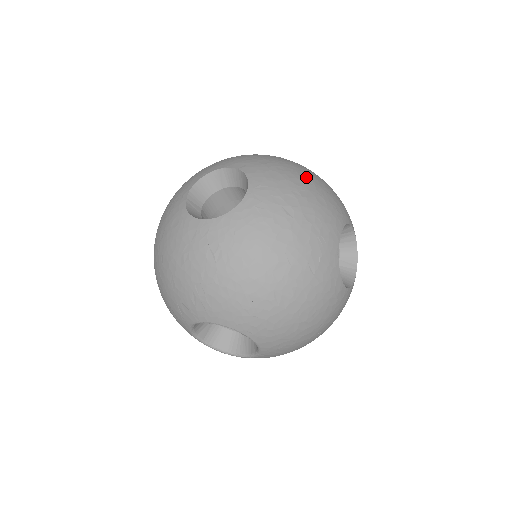
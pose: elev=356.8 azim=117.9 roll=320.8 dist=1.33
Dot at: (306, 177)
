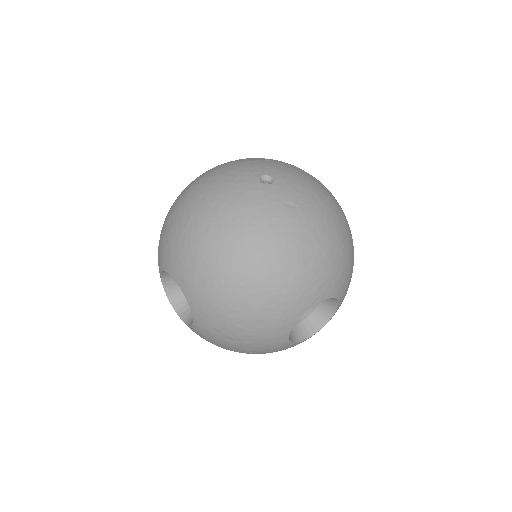
Dot at: (242, 302)
